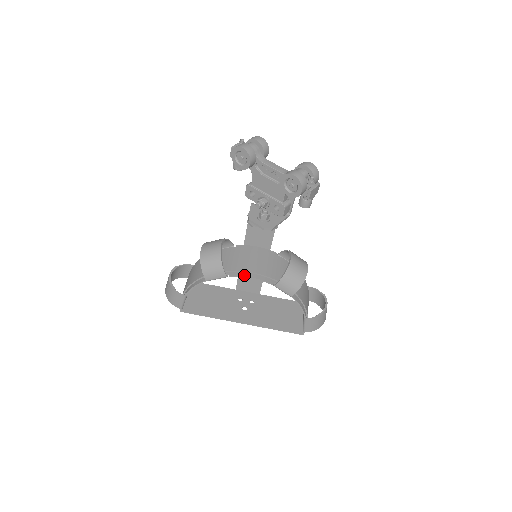
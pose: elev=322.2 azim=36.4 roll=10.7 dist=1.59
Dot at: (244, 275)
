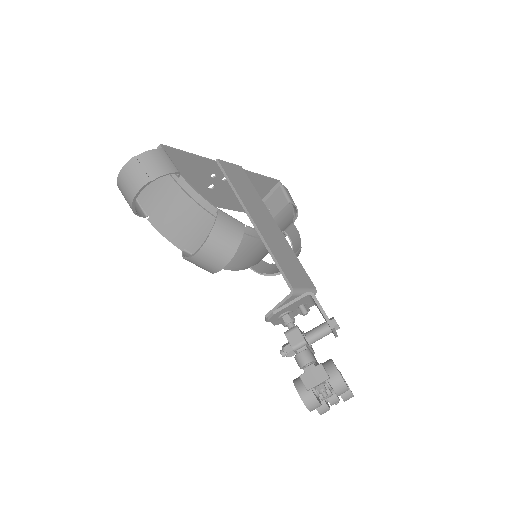
Dot at: (227, 269)
